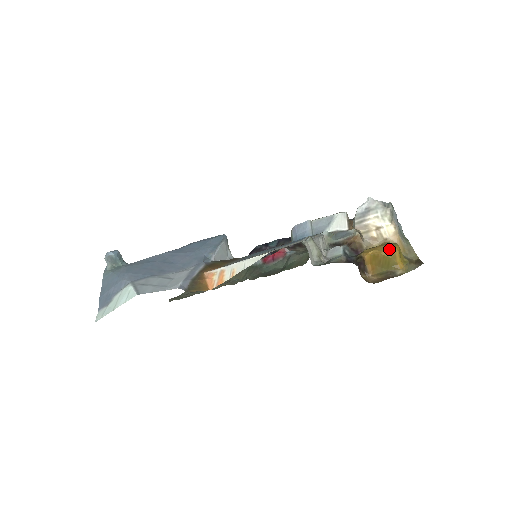
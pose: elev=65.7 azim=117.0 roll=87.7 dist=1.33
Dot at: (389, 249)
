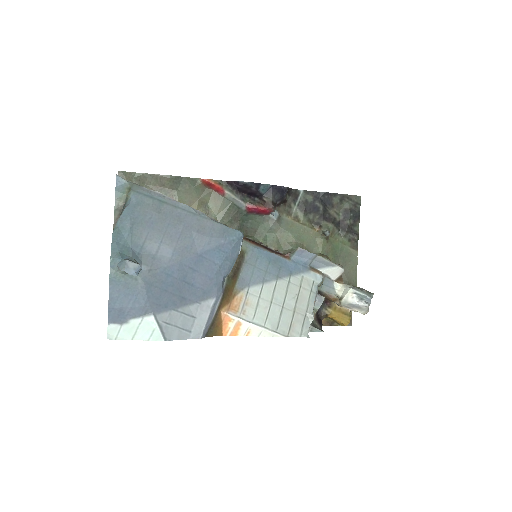
Dot at: (345, 323)
